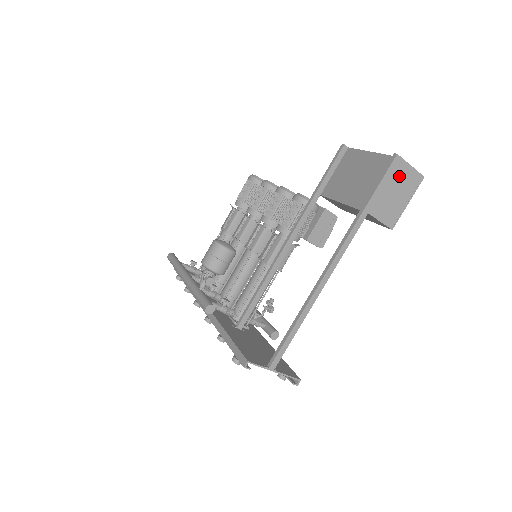
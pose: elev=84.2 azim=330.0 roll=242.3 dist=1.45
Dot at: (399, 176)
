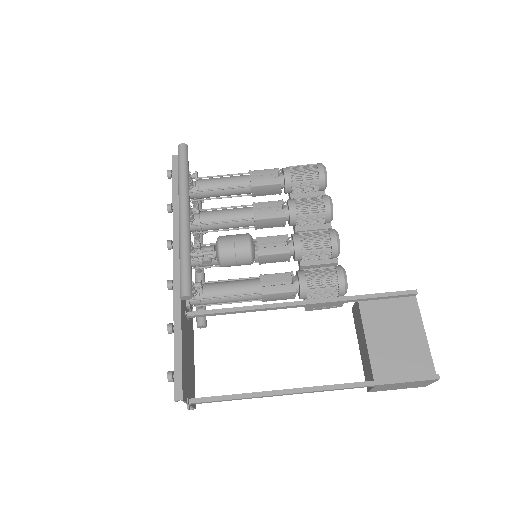
Dot at: (420, 383)
